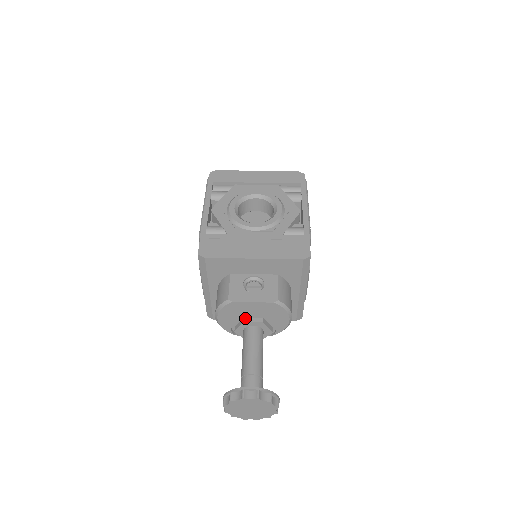
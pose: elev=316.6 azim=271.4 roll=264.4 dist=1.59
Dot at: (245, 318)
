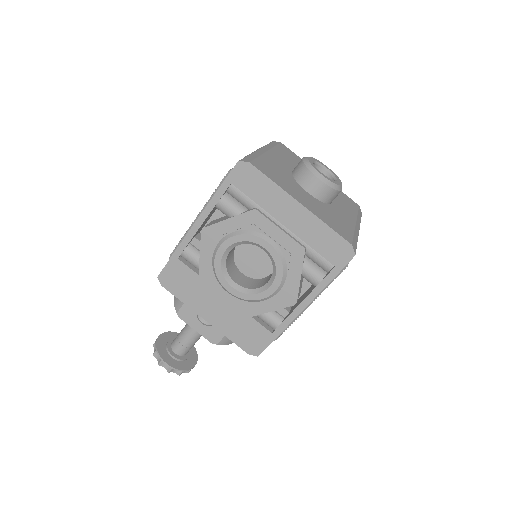
Dot at: occluded
